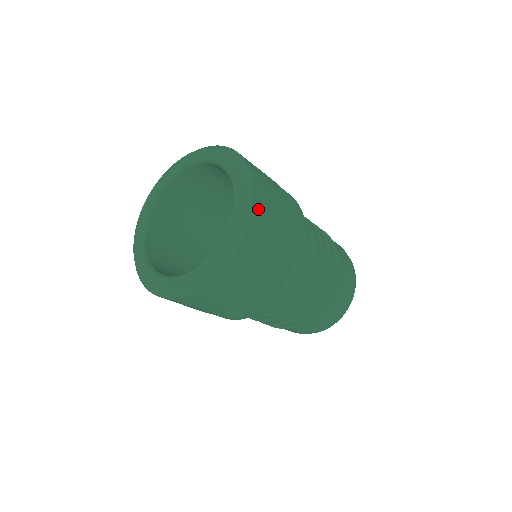
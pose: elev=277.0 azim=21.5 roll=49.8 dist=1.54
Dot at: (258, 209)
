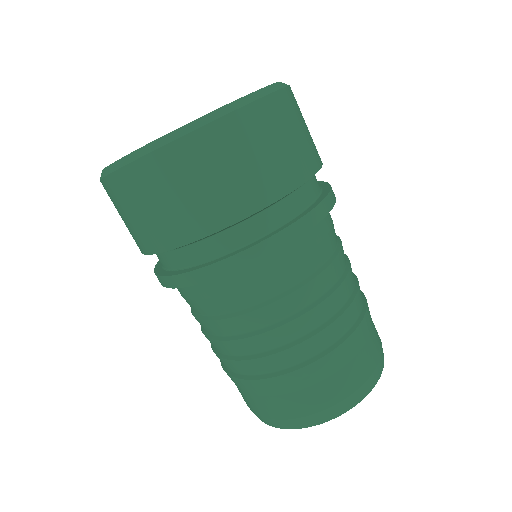
Dot at: (219, 134)
